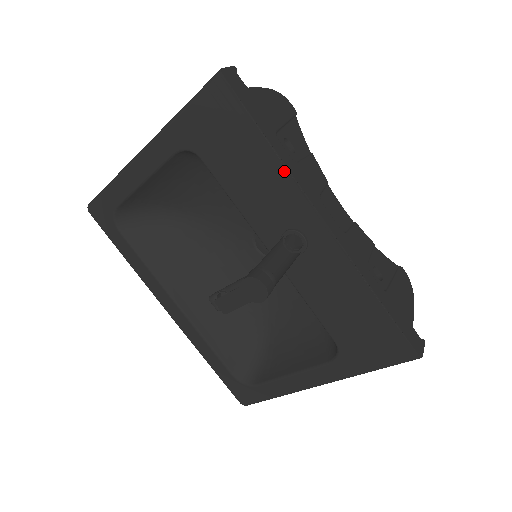
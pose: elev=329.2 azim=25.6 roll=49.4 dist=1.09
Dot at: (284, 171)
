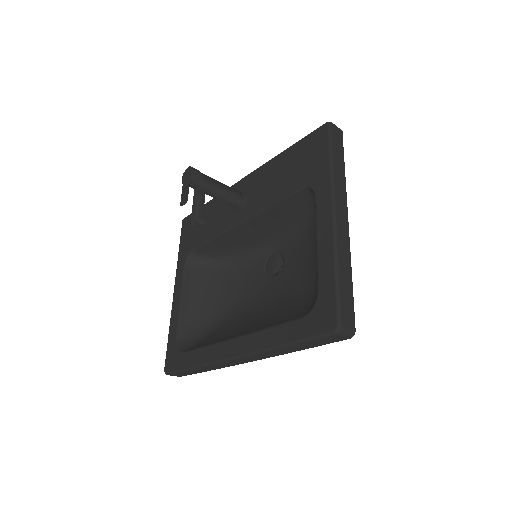
Dot at: occluded
